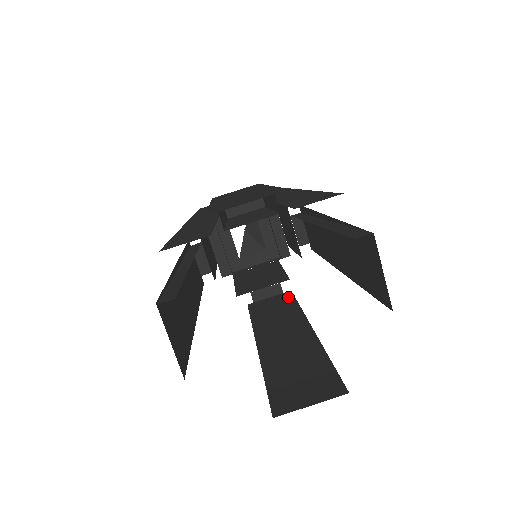
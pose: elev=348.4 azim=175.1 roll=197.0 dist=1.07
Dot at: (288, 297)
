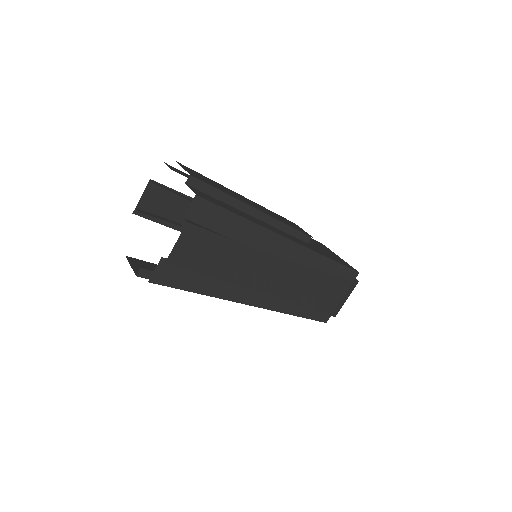
Dot at: (306, 273)
